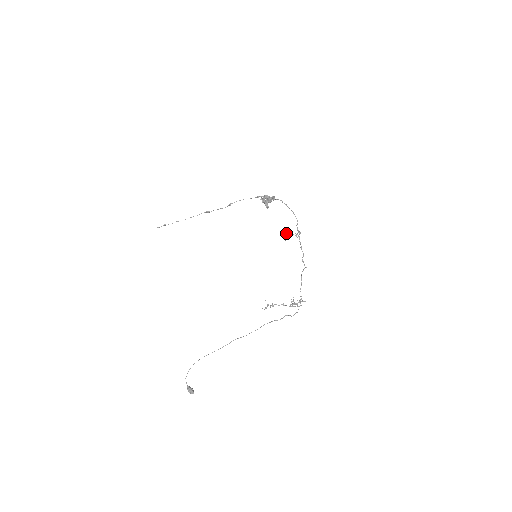
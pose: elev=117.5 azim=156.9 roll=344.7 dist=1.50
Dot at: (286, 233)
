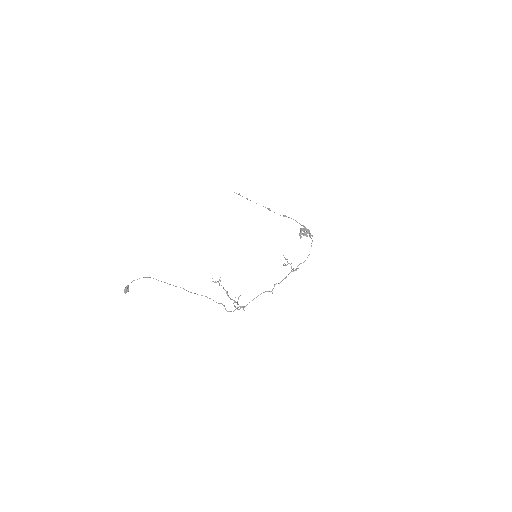
Dot at: occluded
